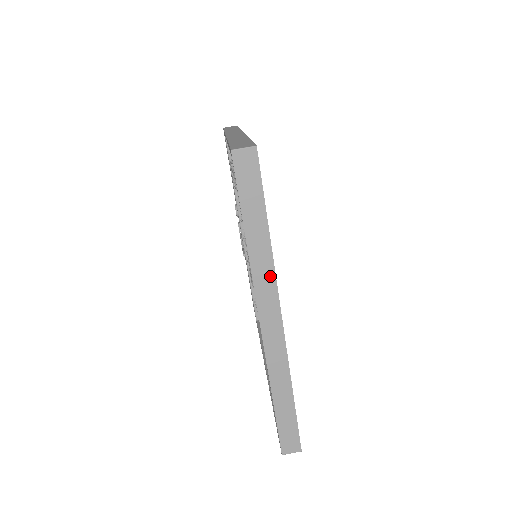
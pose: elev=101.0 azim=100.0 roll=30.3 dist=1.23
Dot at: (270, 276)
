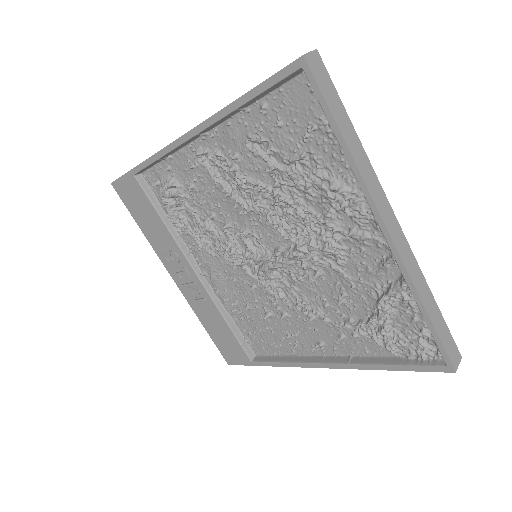
Dot at: (374, 178)
